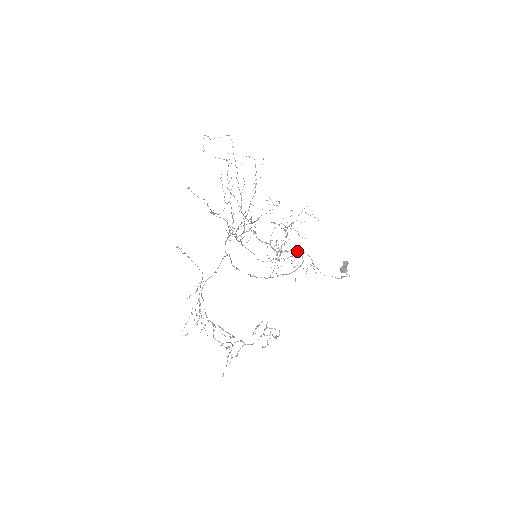
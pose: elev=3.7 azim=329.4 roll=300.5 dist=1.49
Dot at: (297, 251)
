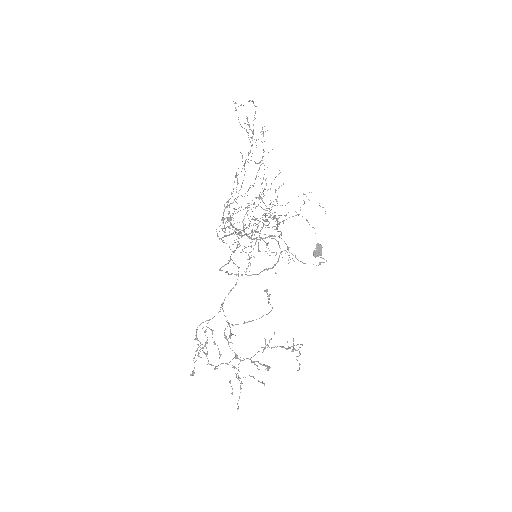
Dot at: occluded
